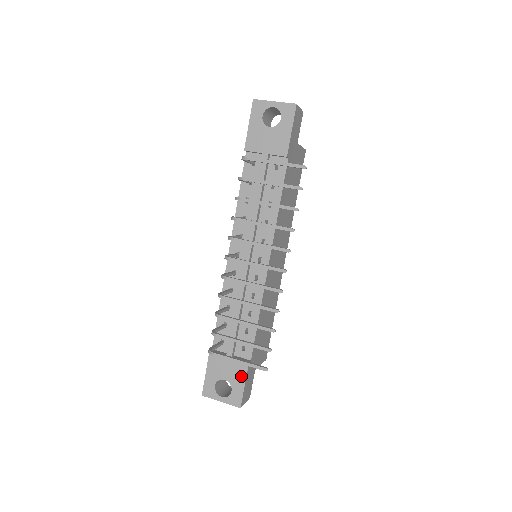
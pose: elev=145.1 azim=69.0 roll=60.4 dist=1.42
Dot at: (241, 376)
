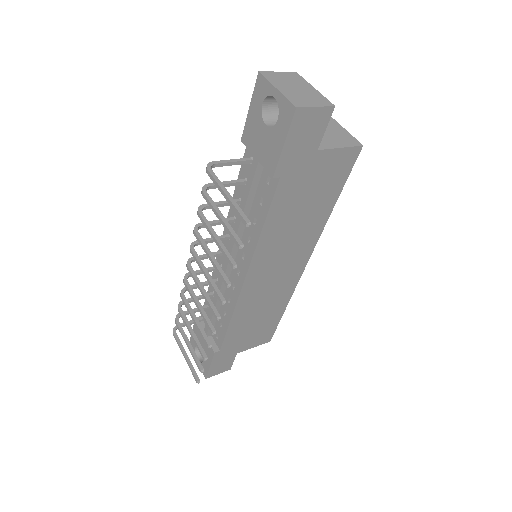
Dot at: (209, 357)
